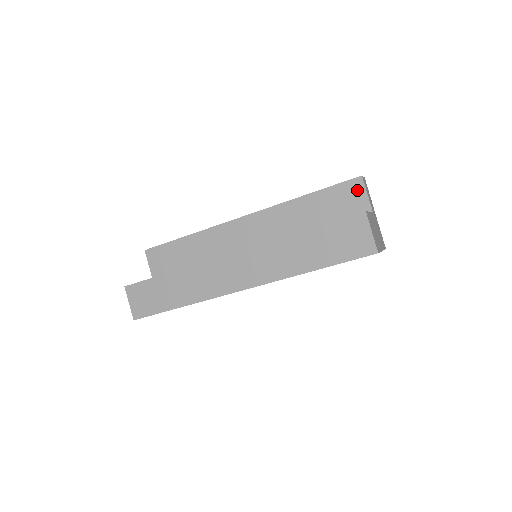
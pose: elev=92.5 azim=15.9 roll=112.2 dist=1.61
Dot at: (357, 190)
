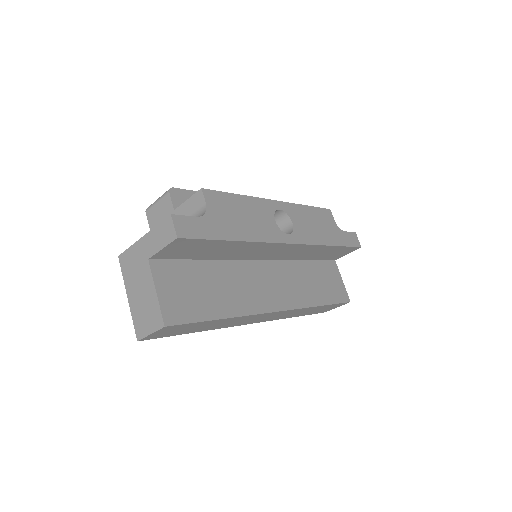
Dot at: (349, 252)
